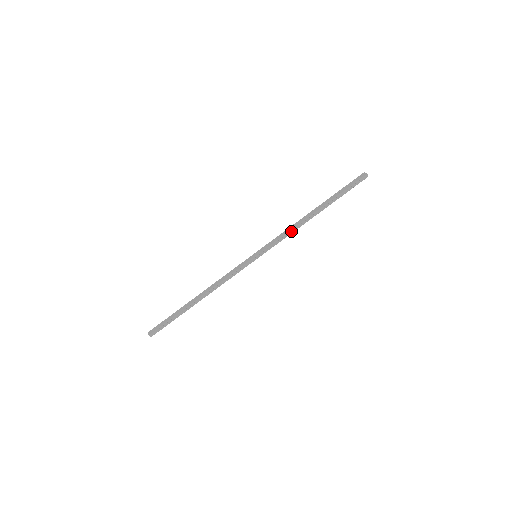
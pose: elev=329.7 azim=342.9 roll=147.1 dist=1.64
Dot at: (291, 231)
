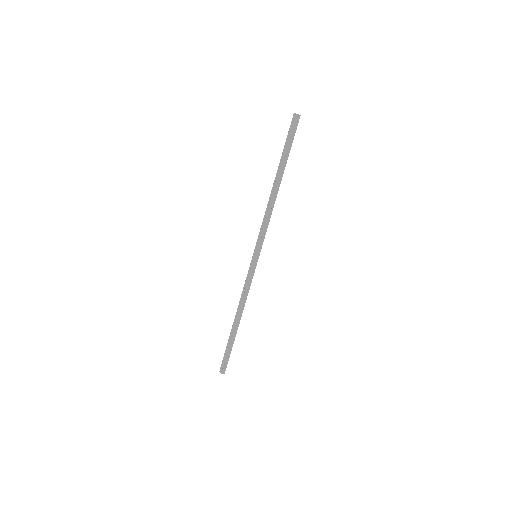
Dot at: (269, 215)
